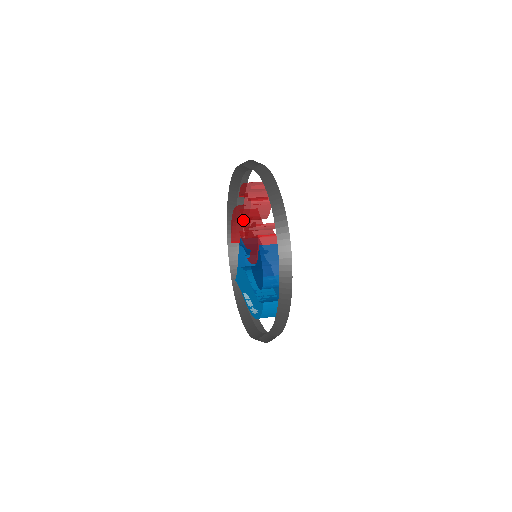
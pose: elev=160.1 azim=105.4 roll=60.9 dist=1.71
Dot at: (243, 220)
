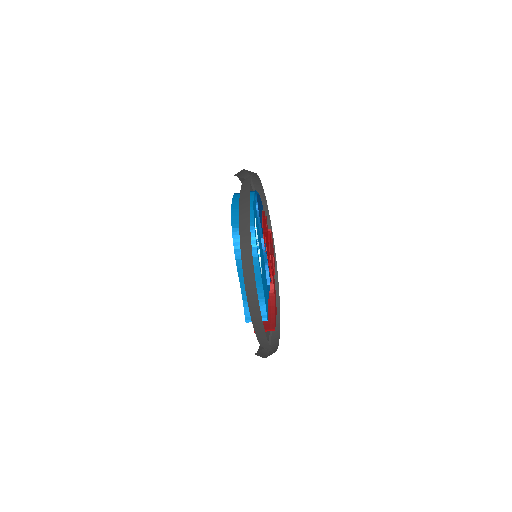
Dot at: occluded
